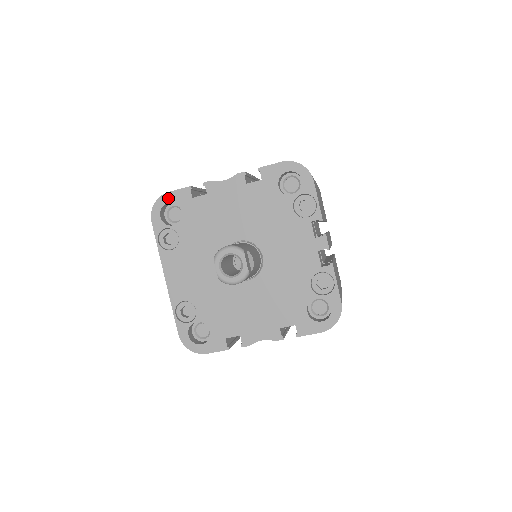
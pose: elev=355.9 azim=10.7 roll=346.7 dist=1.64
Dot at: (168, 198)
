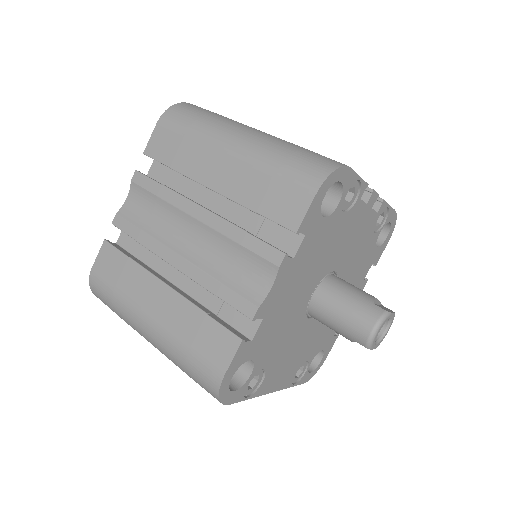
Dot at: (229, 377)
